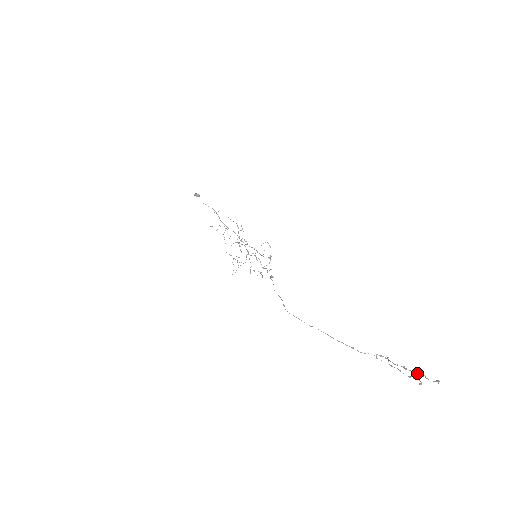
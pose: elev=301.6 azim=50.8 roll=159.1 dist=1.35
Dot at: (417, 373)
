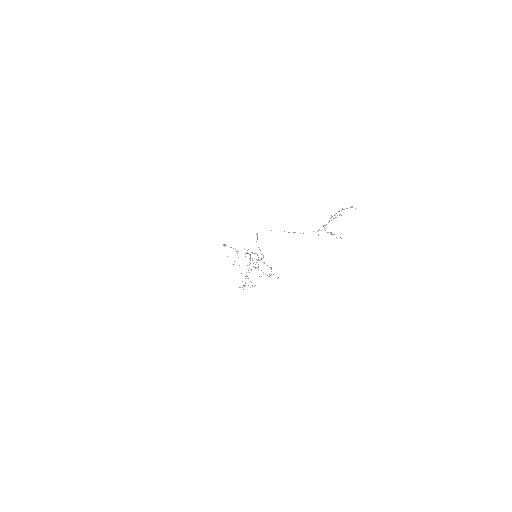
Dot at: occluded
